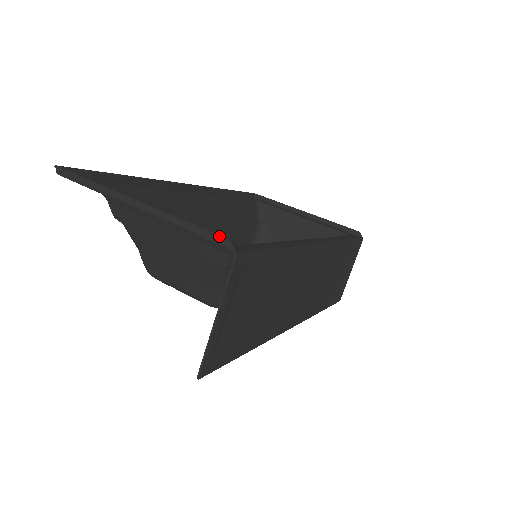
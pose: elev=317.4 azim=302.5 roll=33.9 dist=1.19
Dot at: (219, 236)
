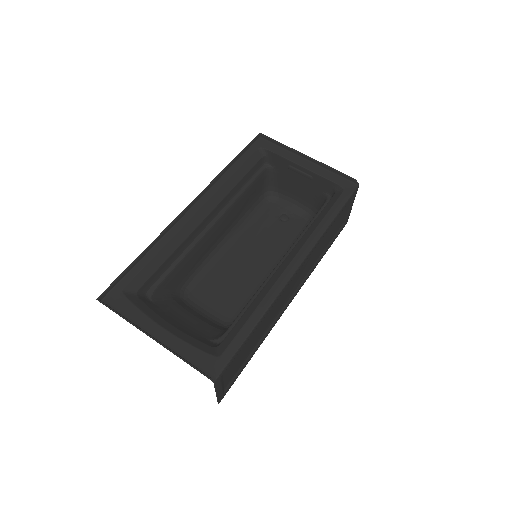
Dot at: occluded
